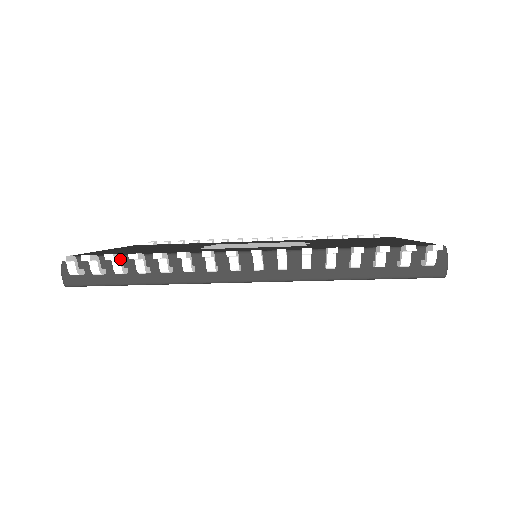
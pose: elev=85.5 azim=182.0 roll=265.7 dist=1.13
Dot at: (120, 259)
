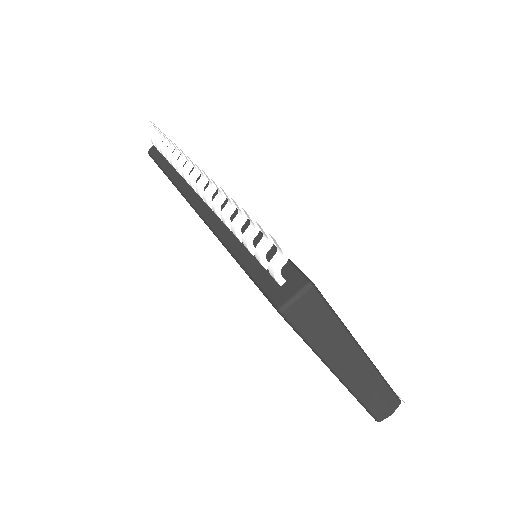
Dot at: (167, 140)
